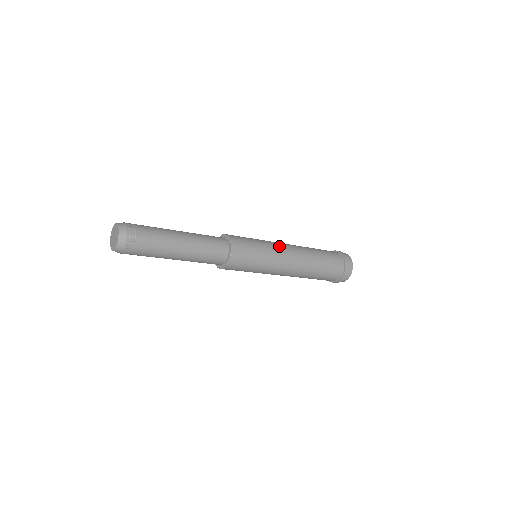
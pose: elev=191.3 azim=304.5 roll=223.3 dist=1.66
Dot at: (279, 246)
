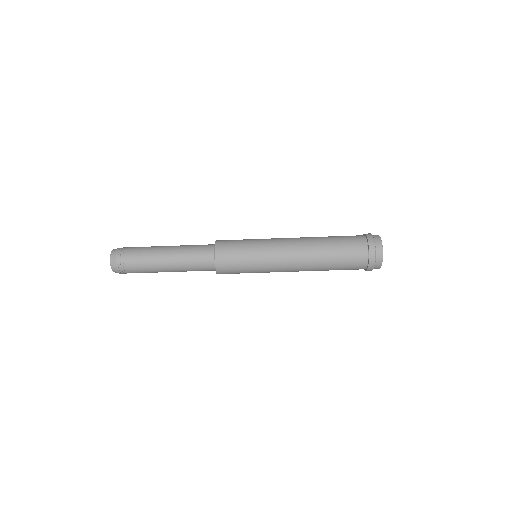
Dot at: occluded
